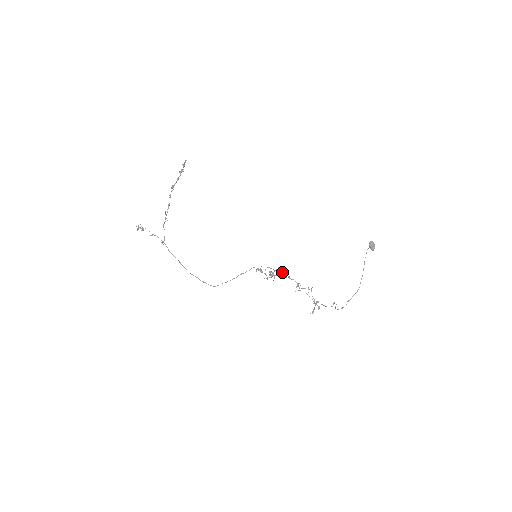
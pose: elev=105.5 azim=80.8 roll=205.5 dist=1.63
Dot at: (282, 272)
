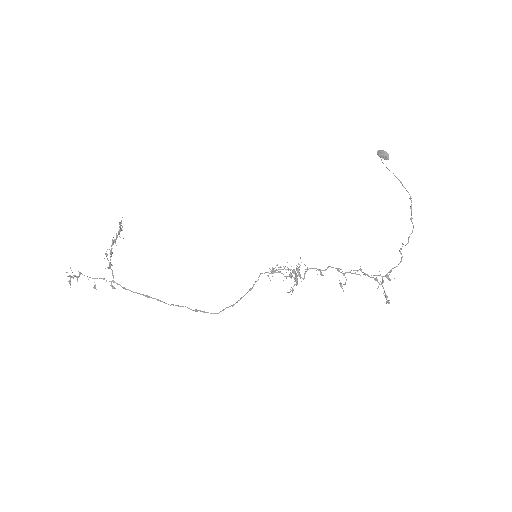
Dot at: occluded
